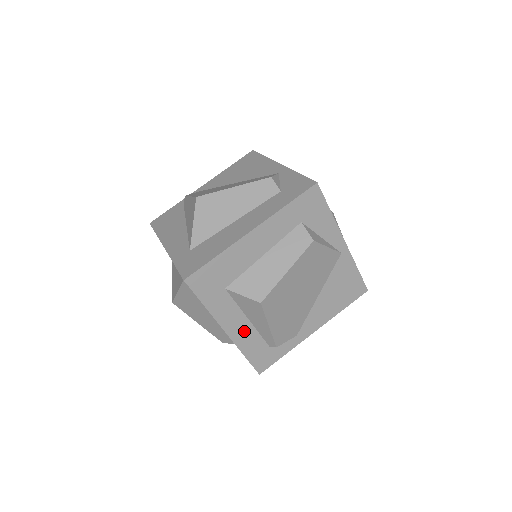
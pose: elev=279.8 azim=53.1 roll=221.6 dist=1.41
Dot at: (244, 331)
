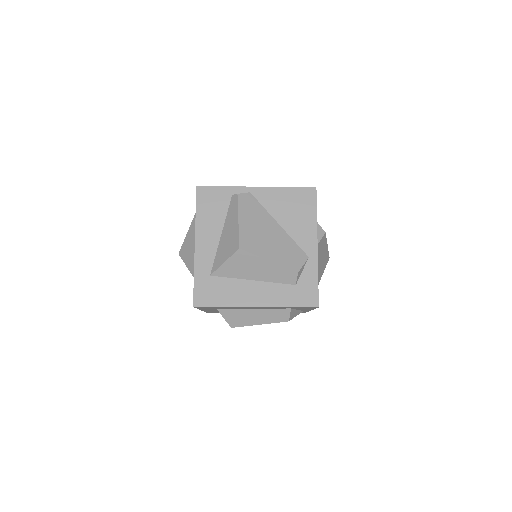
Dot at: (213, 310)
